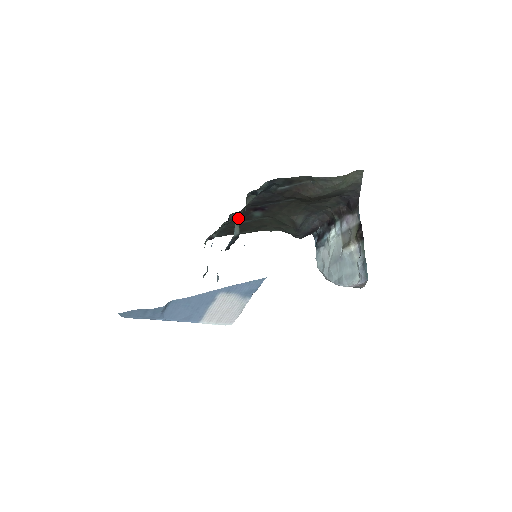
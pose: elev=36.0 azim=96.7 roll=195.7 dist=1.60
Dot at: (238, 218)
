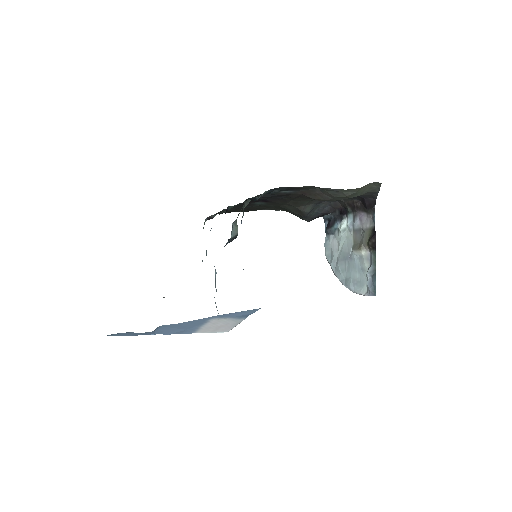
Dot at: (238, 205)
